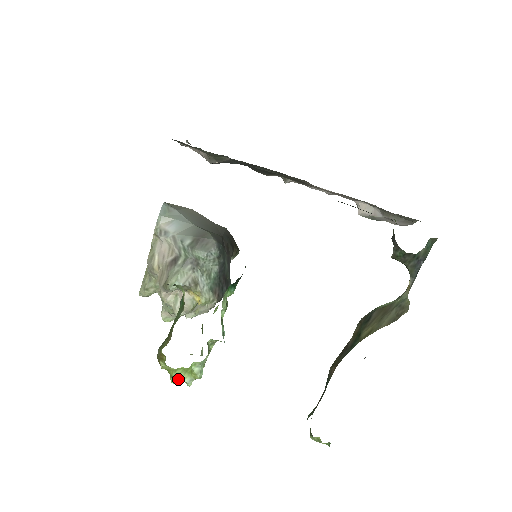
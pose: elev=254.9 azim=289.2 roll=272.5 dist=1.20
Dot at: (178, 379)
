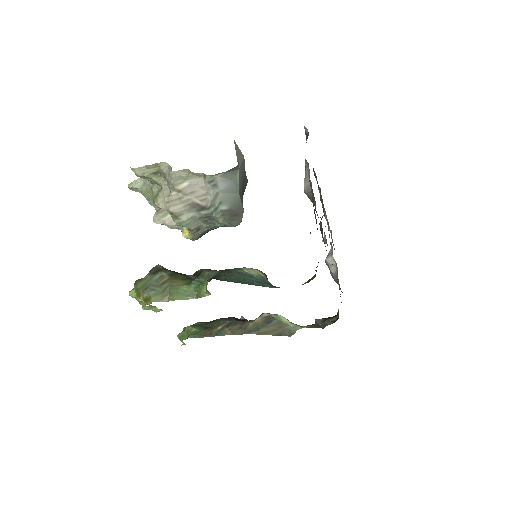
Dot at: occluded
